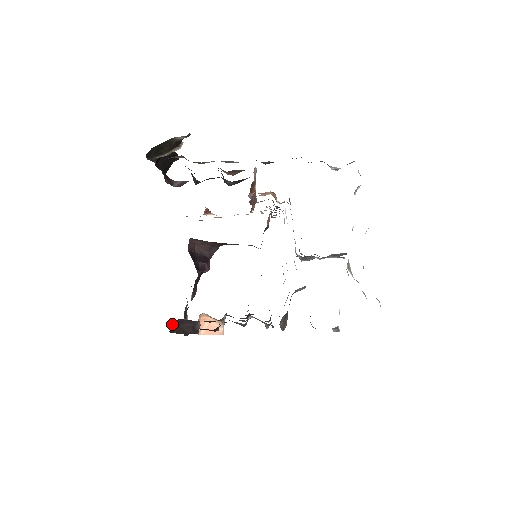
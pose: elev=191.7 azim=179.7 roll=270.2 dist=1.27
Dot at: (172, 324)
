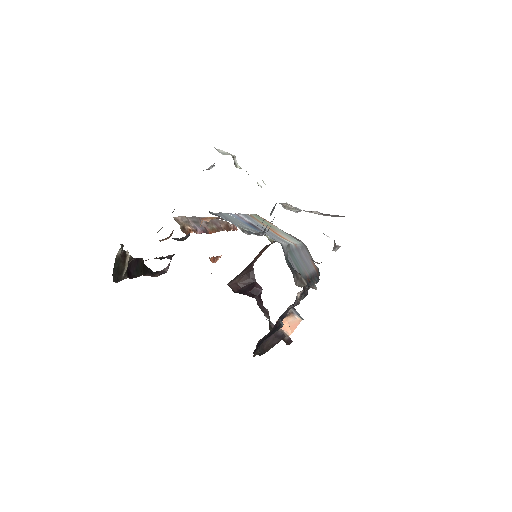
Dot at: occluded
